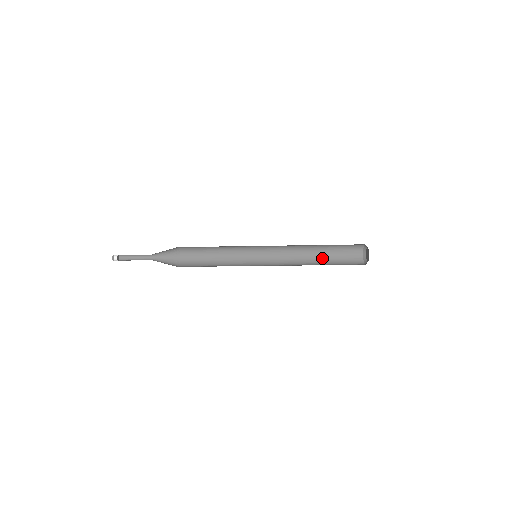
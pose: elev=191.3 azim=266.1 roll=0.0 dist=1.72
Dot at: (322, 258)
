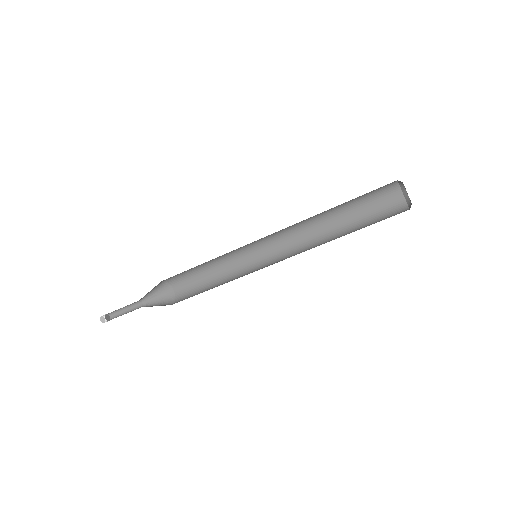
Dot at: (344, 219)
